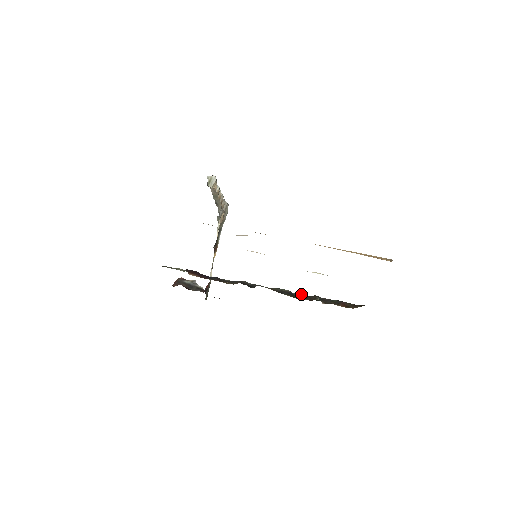
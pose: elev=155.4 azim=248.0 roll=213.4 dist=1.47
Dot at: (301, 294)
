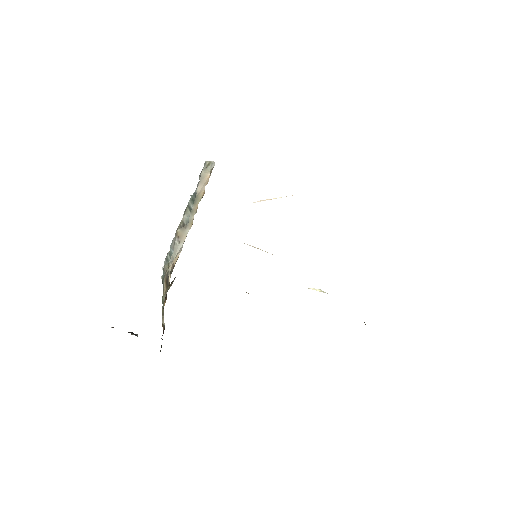
Dot at: occluded
